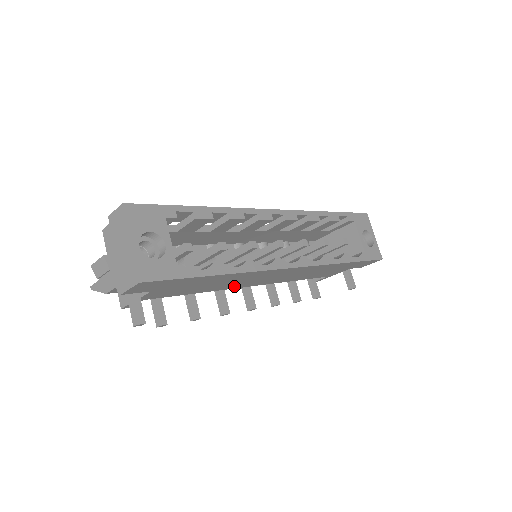
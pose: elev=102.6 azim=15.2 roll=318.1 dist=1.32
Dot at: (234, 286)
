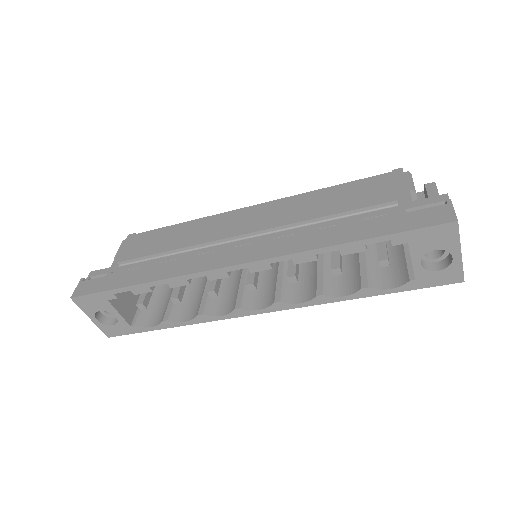
Dot at: occluded
